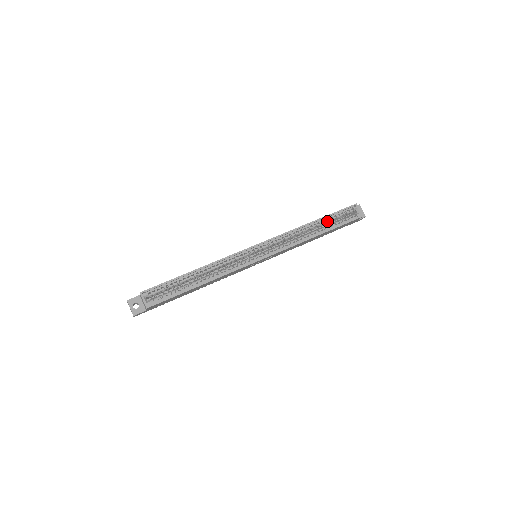
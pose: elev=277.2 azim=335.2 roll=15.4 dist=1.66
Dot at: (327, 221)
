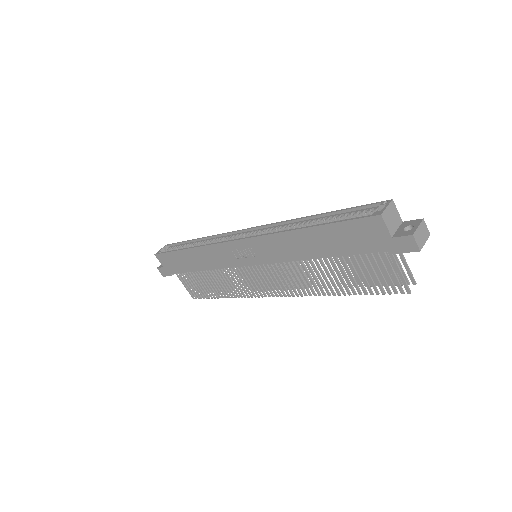
Dot at: (332, 218)
